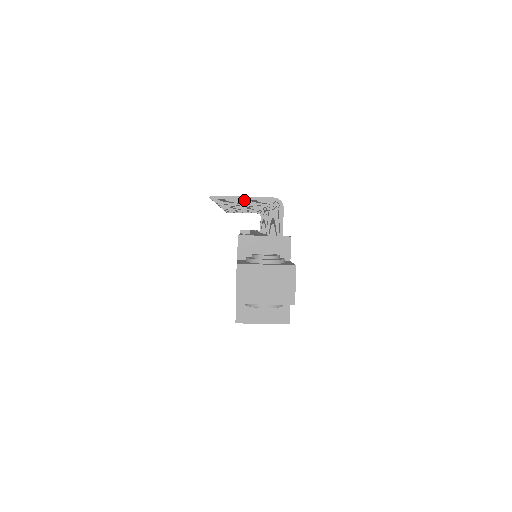
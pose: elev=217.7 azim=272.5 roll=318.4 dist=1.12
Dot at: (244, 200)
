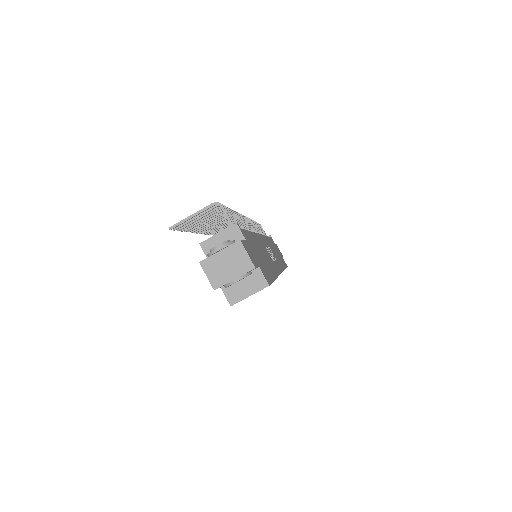
Dot at: (196, 217)
